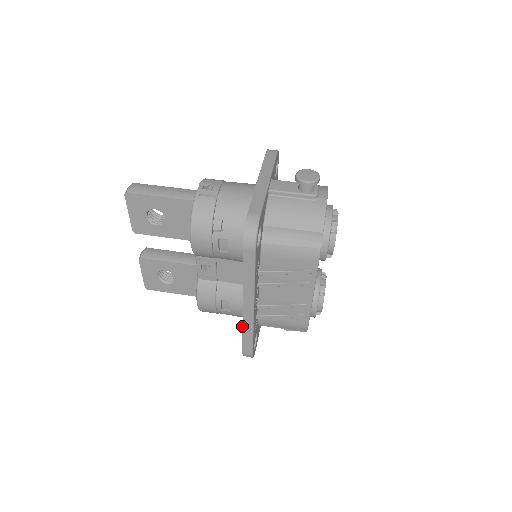
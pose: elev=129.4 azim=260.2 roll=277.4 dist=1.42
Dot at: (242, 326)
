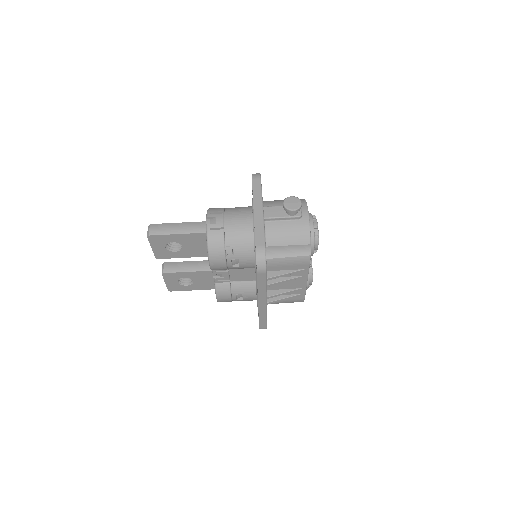
Dot at: occluded
